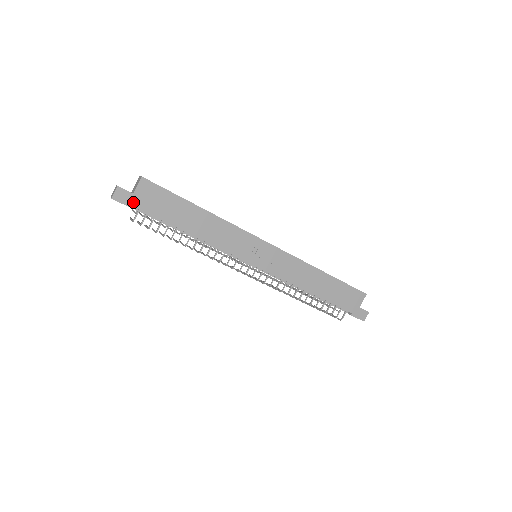
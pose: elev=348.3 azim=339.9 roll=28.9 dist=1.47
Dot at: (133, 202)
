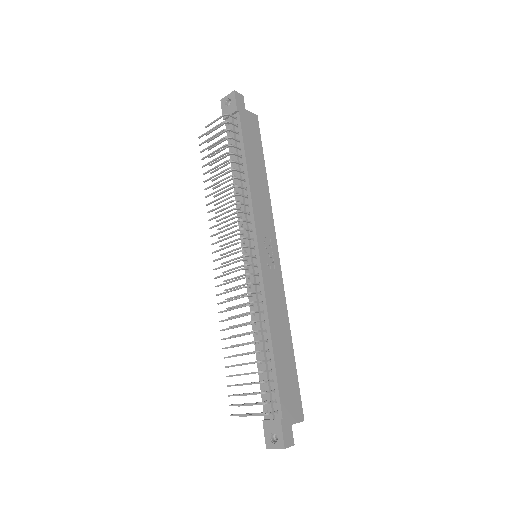
Dot at: (241, 110)
